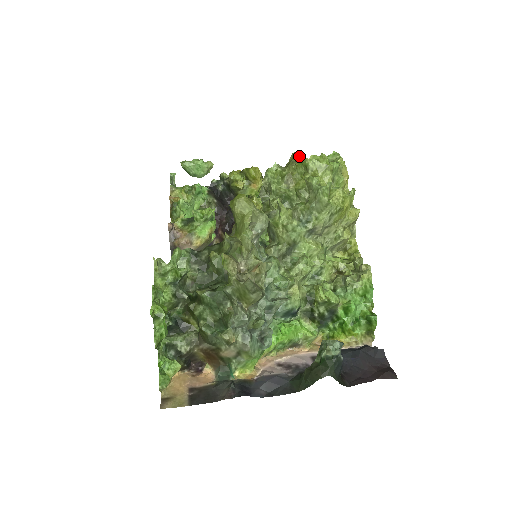
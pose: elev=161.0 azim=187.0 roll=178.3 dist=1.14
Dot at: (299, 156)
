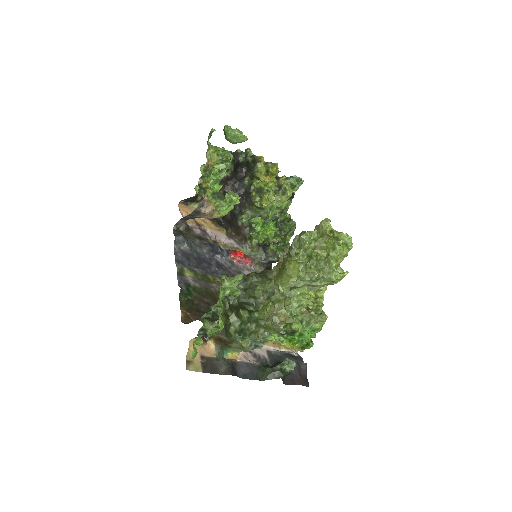
Dot at: (329, 225)
